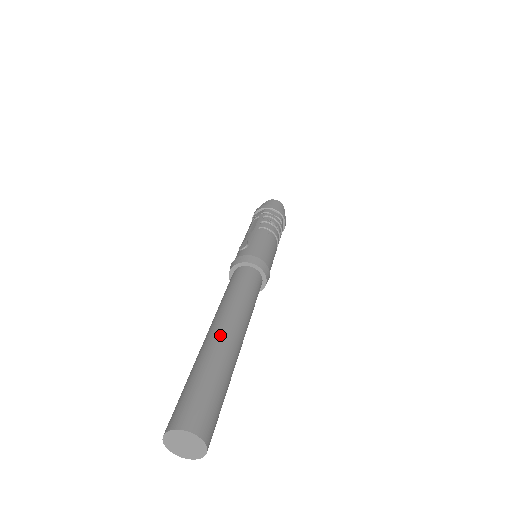
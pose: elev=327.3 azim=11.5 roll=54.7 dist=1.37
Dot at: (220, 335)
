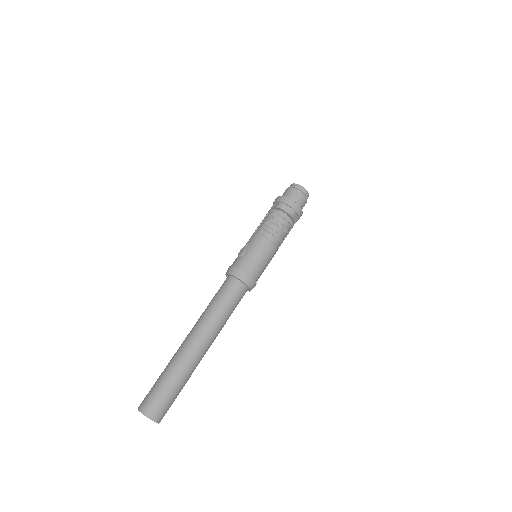
Dot at: (188, 346)
